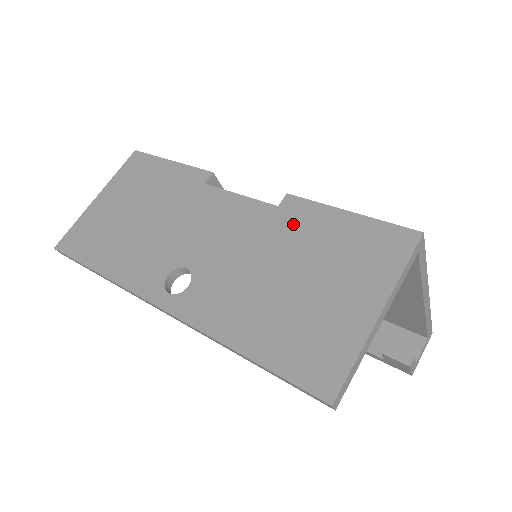
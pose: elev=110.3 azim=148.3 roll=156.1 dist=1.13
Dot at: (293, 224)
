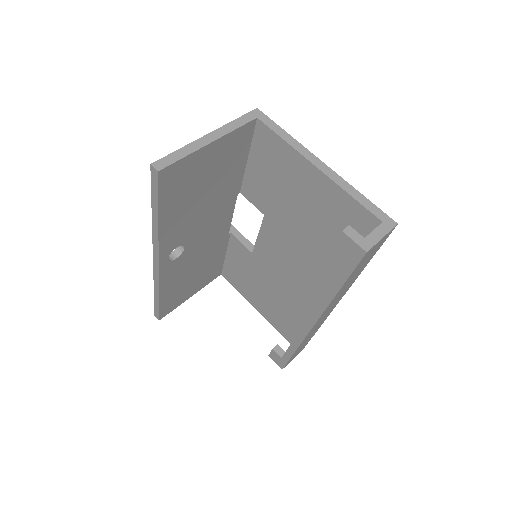
Dot at: occluded
